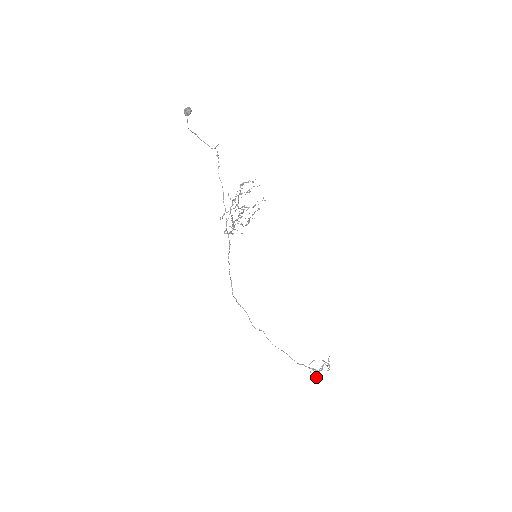
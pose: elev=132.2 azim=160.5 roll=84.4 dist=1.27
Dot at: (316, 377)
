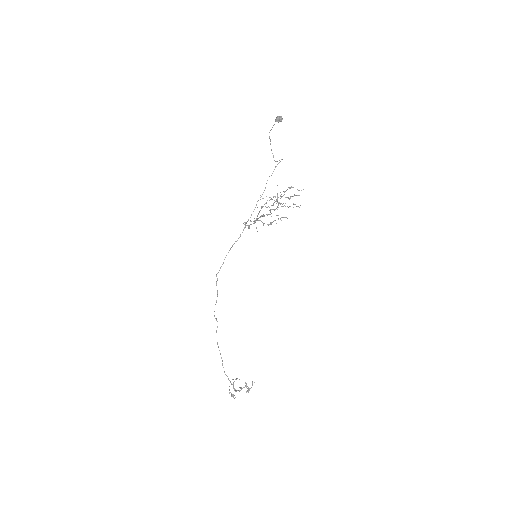
Dot at: (231, 393)
